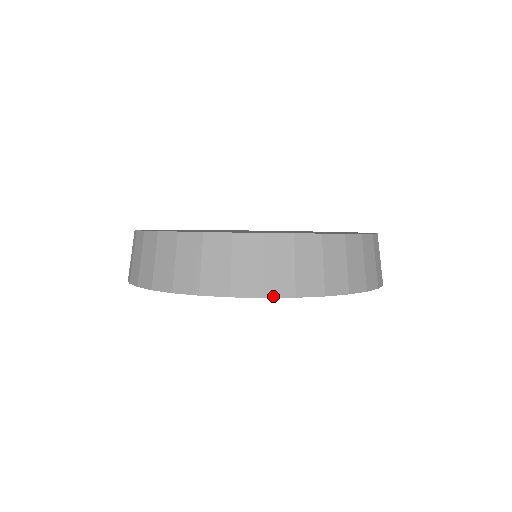
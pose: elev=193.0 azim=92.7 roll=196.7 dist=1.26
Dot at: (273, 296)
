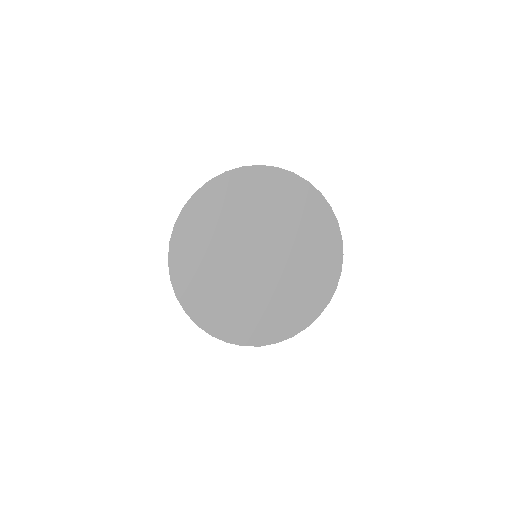
Dot at: occluded
